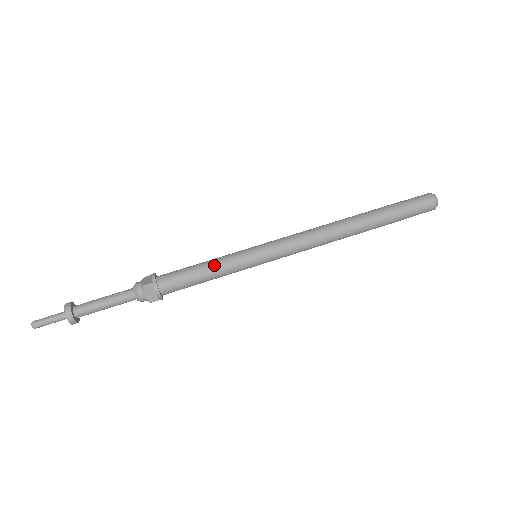
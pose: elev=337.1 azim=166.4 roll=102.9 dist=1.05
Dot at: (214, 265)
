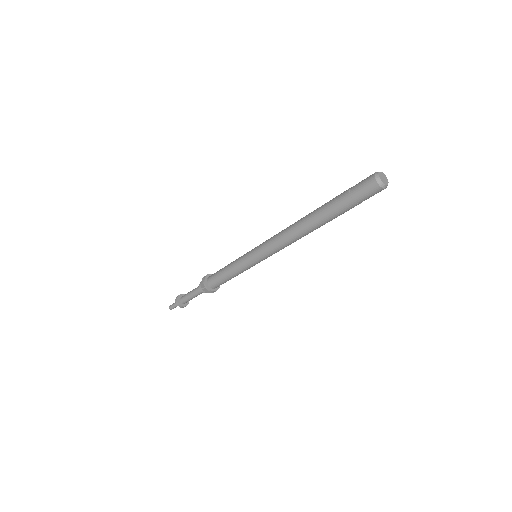
Dot at: (231, 271)
